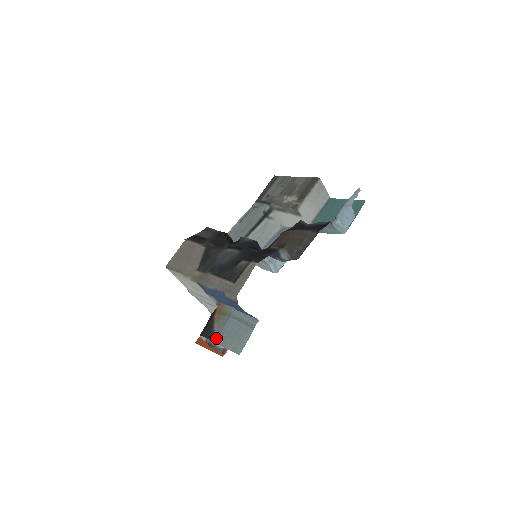
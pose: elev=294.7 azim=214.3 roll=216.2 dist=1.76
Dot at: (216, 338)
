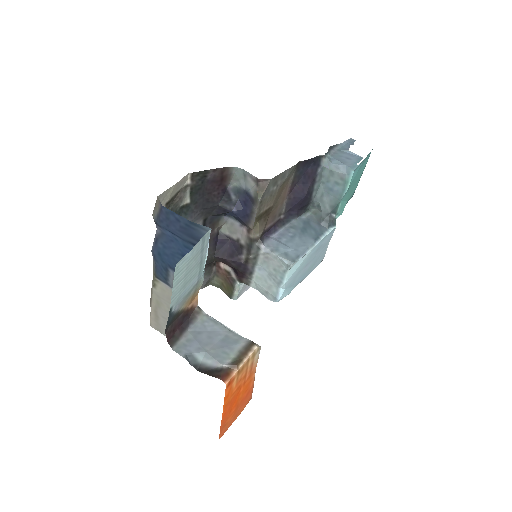
Dot at: (173, 309)
